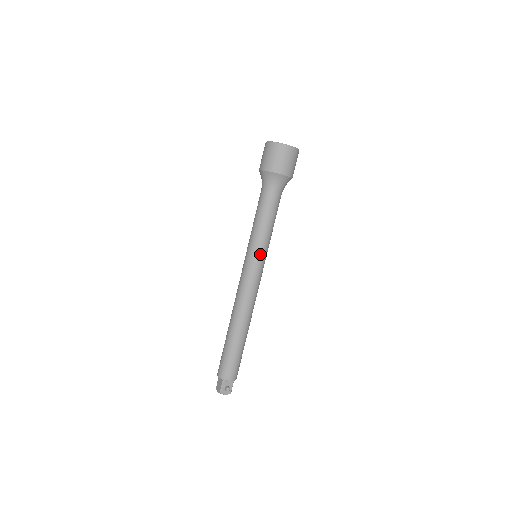
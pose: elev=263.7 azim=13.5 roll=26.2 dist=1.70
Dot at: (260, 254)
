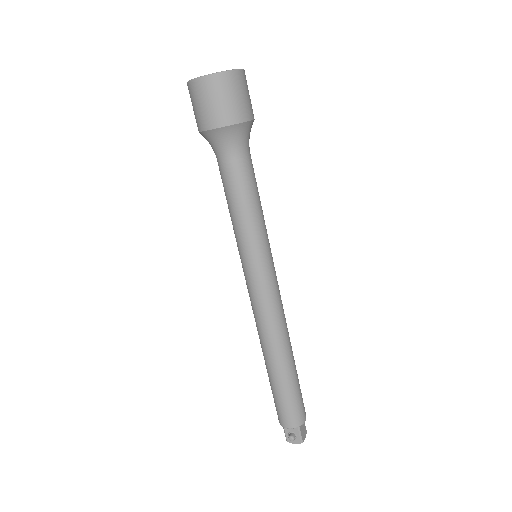
Dot at: (247, 256)
